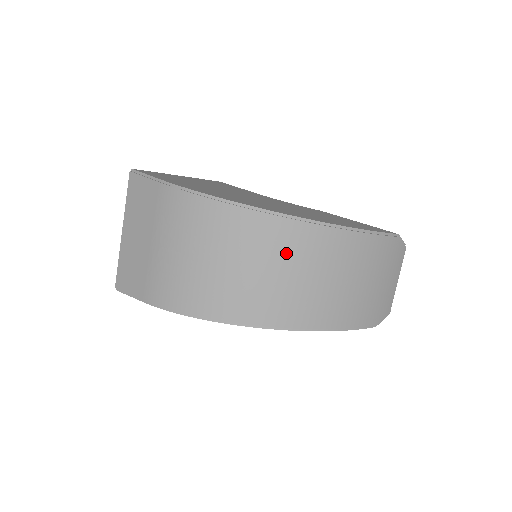
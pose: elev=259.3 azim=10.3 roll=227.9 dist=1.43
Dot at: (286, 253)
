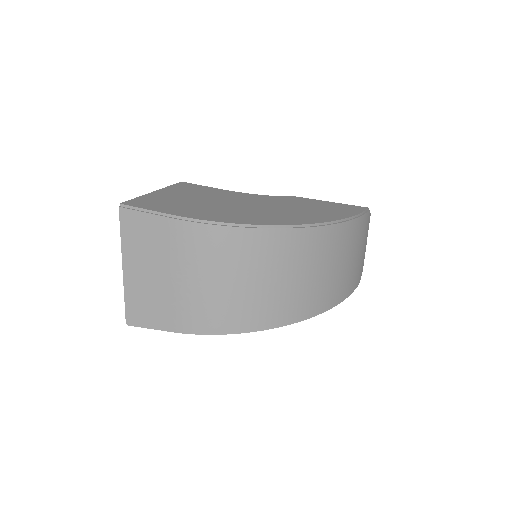
Dot at: (306, 257)
